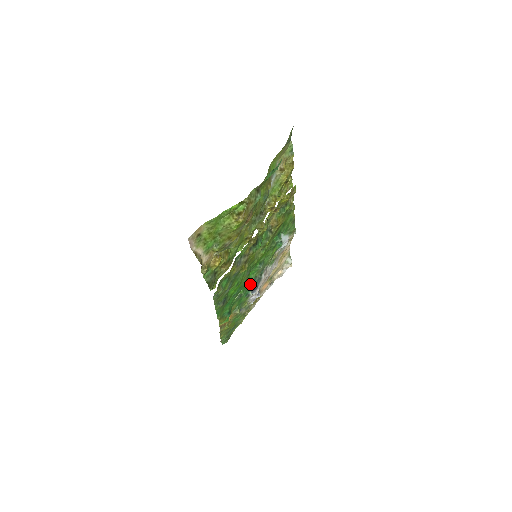
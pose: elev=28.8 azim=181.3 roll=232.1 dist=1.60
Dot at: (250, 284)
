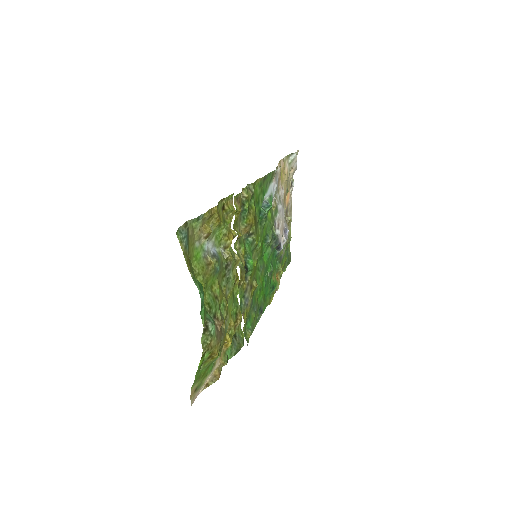
Dot at: (271, 254)
